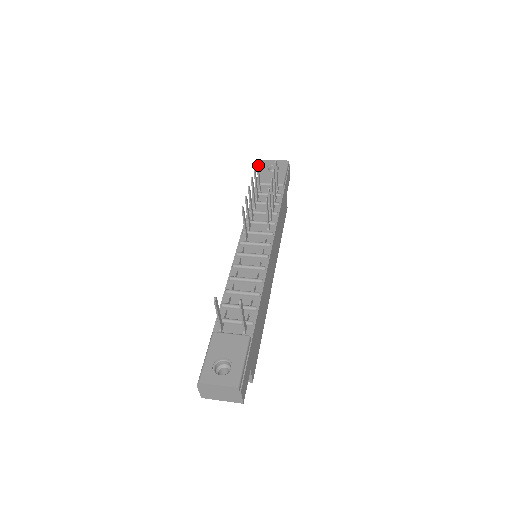
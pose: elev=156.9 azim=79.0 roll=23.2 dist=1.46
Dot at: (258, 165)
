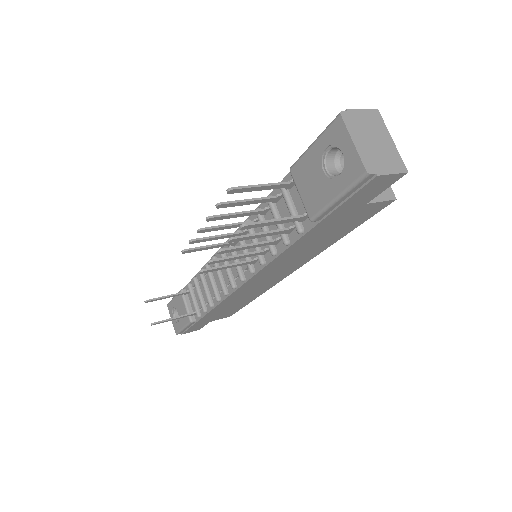
Dot at: (242, 188)
